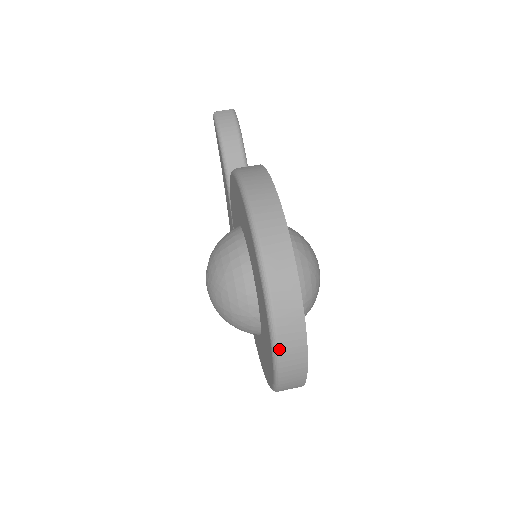
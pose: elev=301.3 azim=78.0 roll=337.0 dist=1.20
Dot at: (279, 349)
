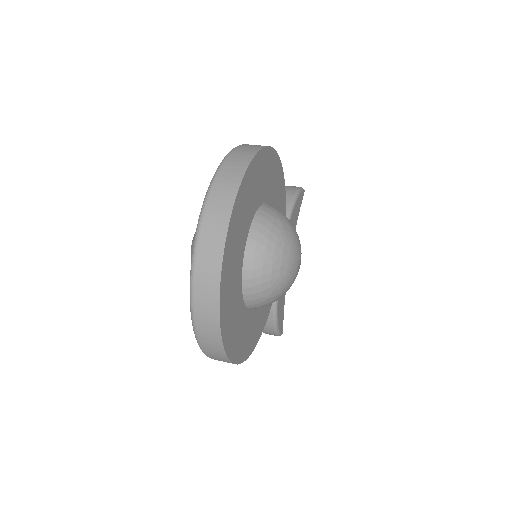
Dot at: (201, 228)
